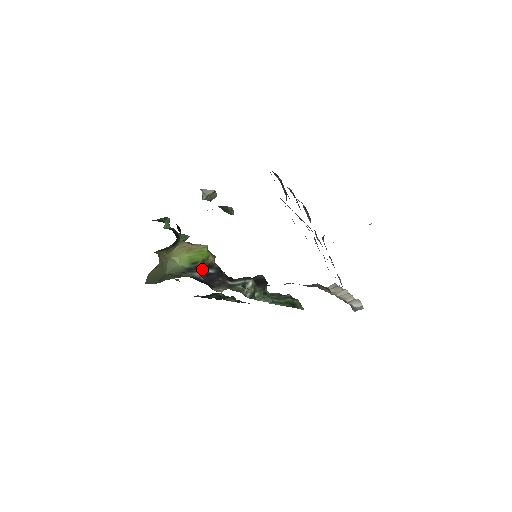
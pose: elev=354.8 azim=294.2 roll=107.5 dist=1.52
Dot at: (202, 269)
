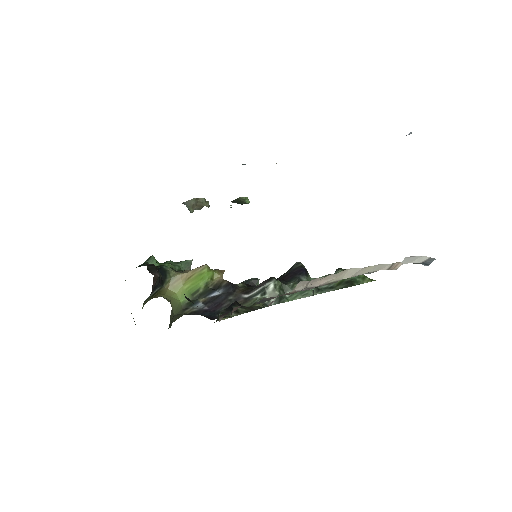
Dot at: (206, 295)
